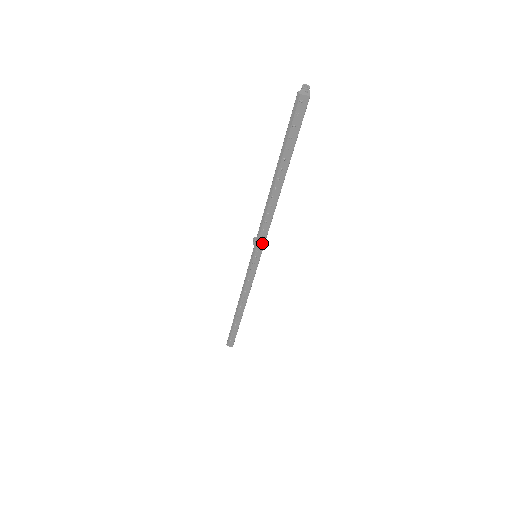
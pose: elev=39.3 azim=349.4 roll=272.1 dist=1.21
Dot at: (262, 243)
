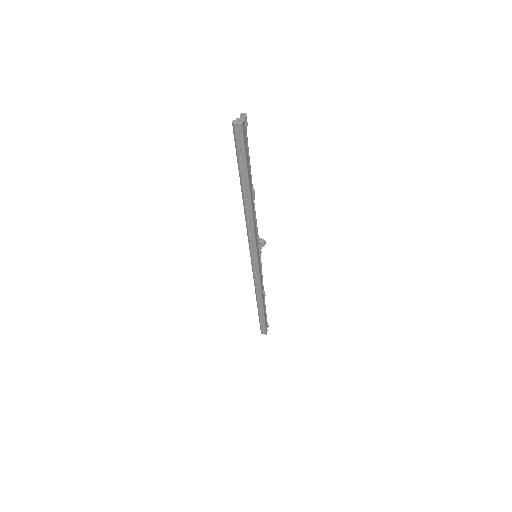
Dot at: (254, 245)
